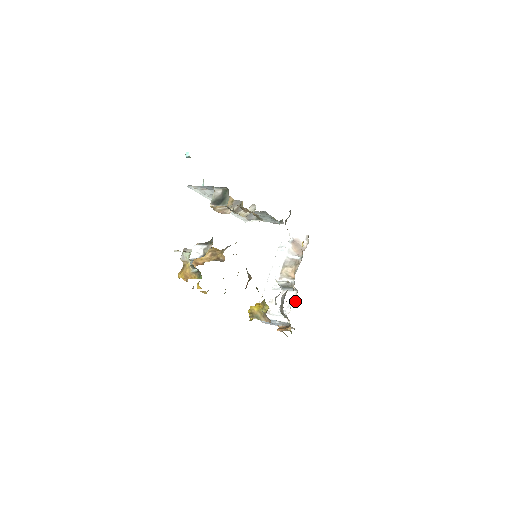
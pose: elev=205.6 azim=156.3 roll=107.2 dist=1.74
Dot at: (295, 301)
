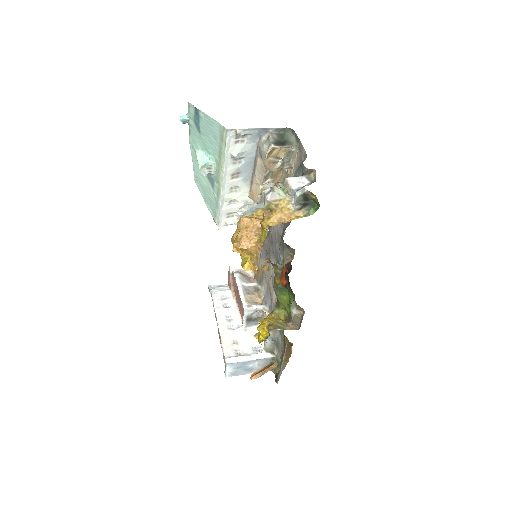
Dot at: occluded
